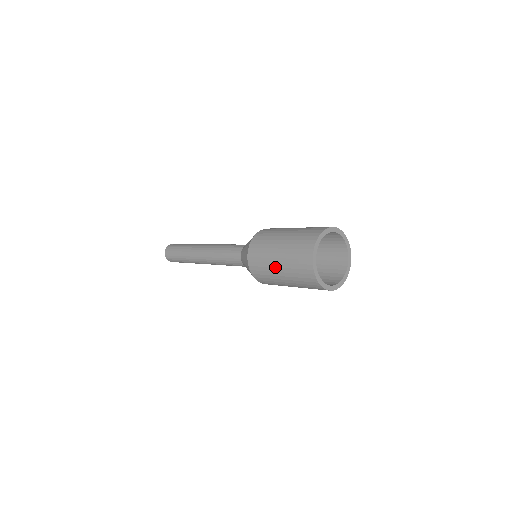
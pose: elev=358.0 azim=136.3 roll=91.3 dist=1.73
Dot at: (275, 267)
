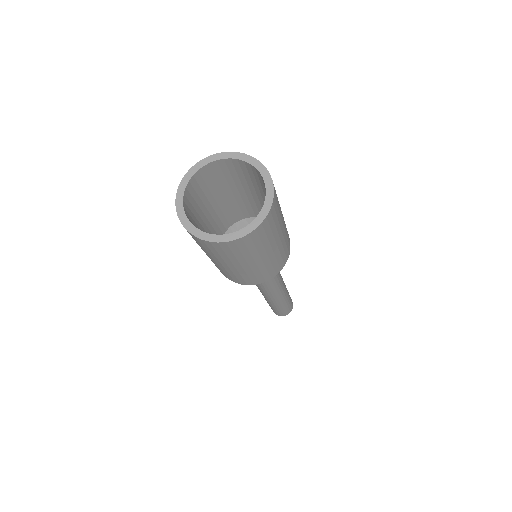
Dot at: occluded
